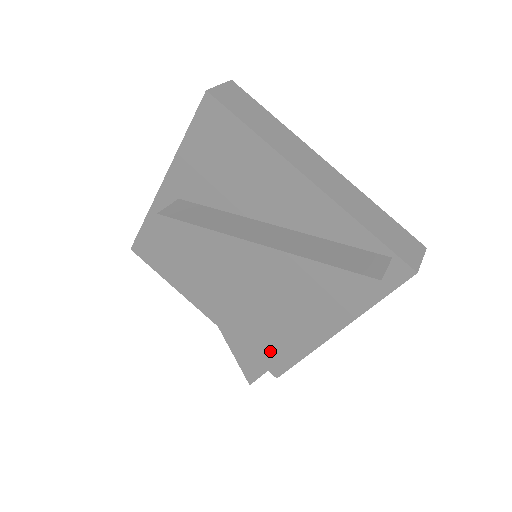
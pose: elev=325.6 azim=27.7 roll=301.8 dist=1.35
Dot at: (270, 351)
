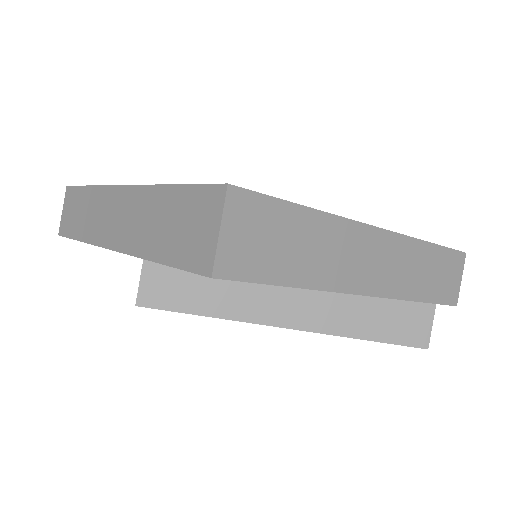
Dot at: occluded
